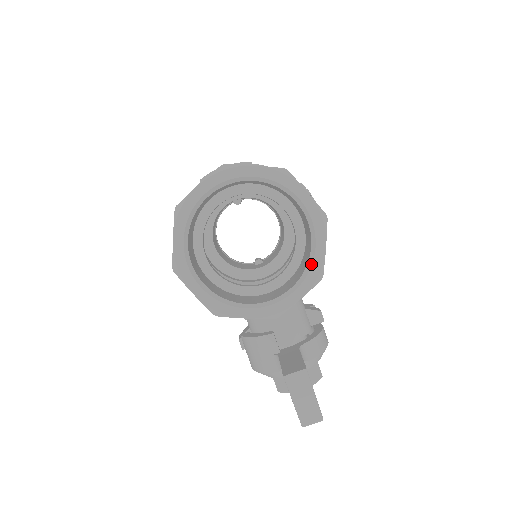
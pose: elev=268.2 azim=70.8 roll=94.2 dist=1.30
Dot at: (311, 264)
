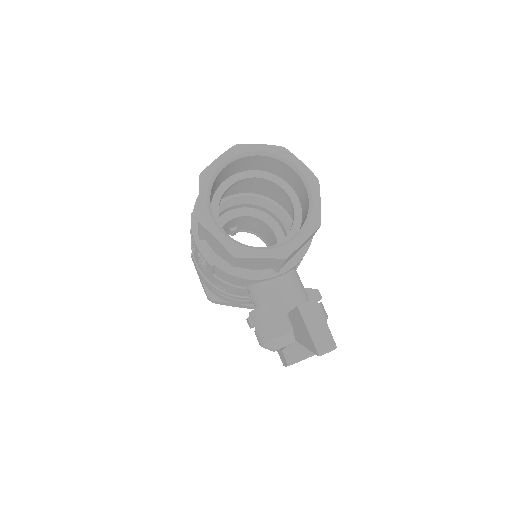
Dot at: (310, 214)
